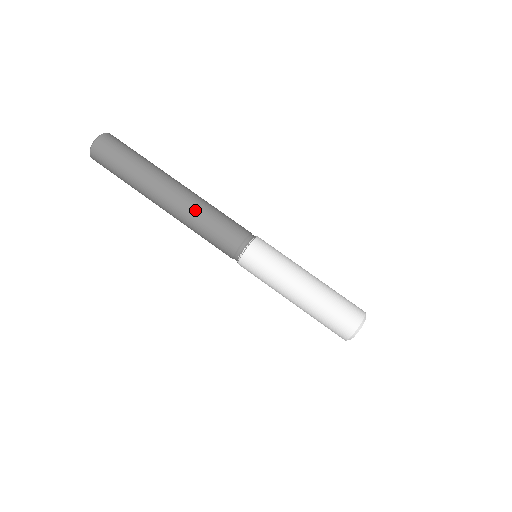
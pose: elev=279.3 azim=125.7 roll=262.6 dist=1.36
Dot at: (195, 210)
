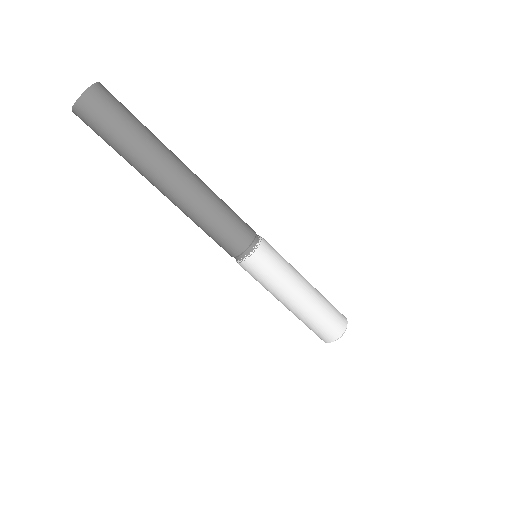
Dot at: (189, 217)
